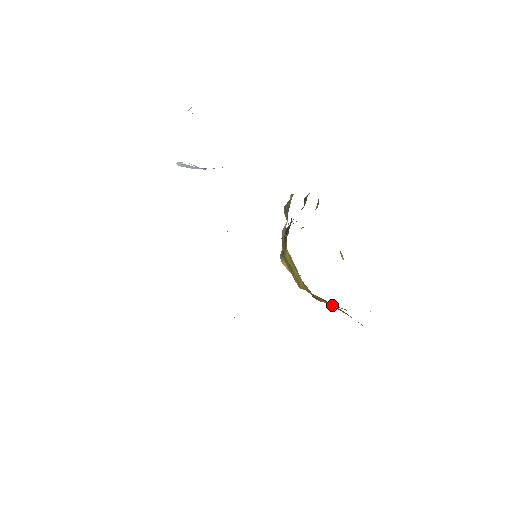
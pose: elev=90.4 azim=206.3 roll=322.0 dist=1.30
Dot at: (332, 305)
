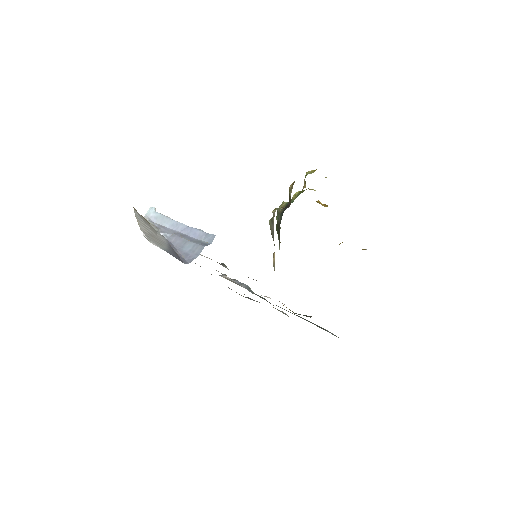
Dot at: occluded
